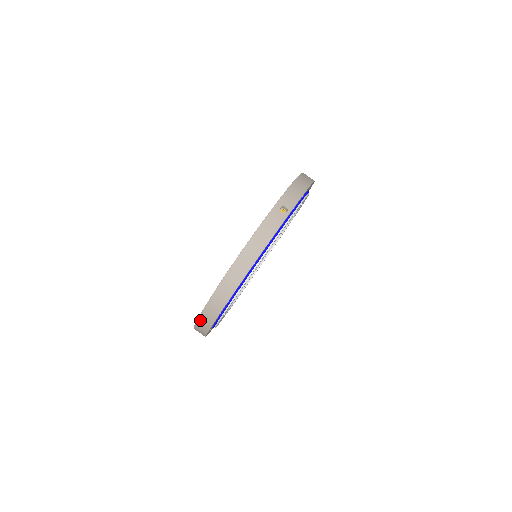
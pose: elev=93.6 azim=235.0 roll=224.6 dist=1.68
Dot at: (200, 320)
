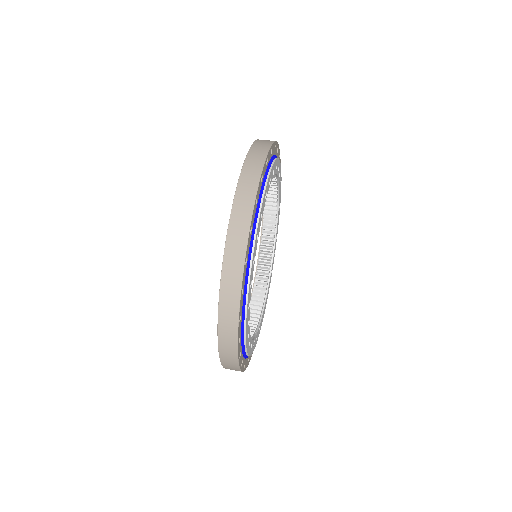
Dot at: (233, 219)
